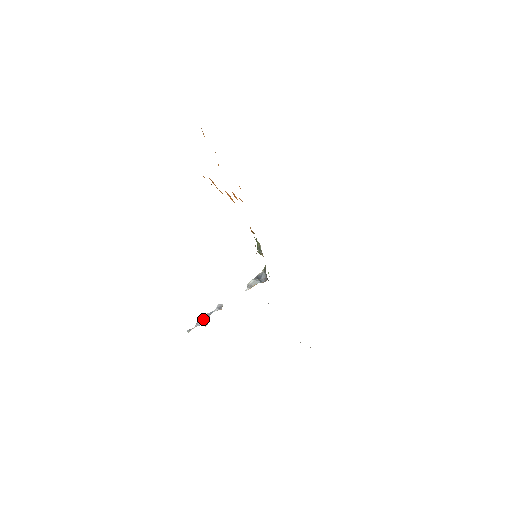
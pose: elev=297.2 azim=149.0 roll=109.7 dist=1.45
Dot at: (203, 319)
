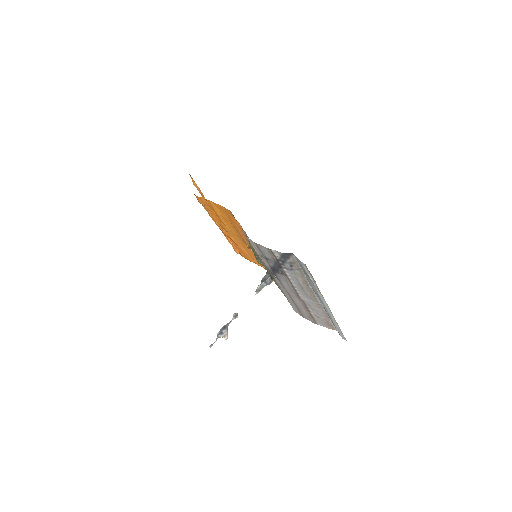
Dot at: (222, 330)
